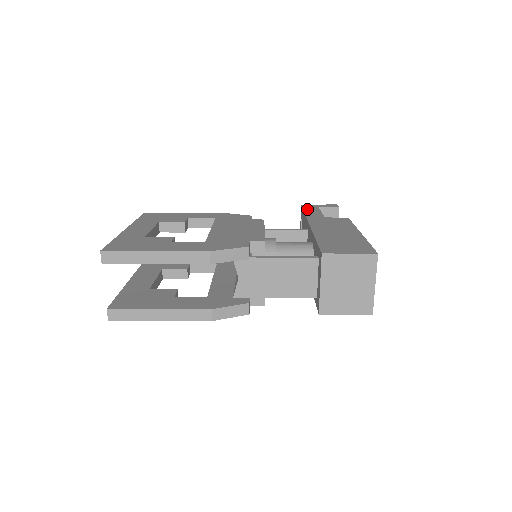
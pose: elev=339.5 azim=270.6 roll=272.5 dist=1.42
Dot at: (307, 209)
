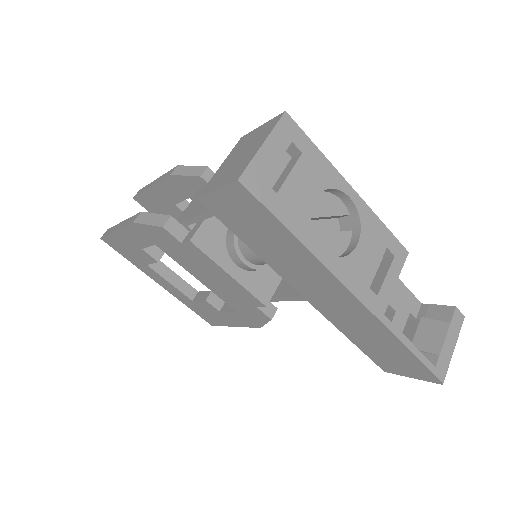
Dot at: occluded
